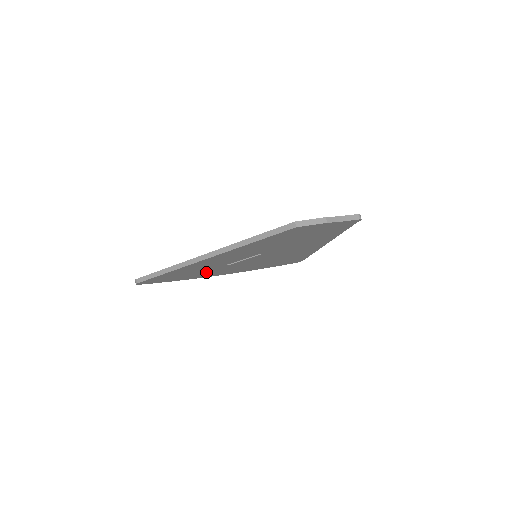
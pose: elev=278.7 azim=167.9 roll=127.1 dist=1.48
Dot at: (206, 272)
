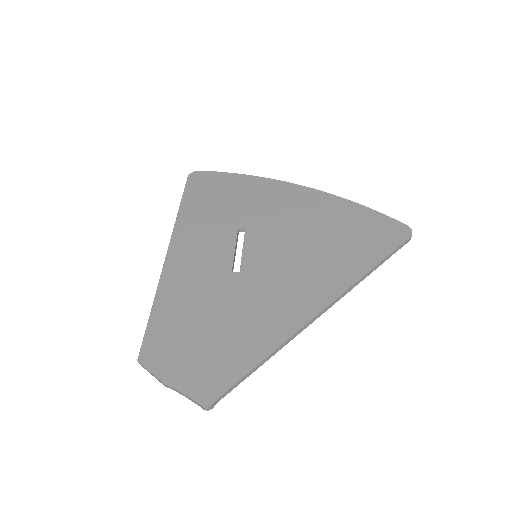
Dot at: (249, 205)
